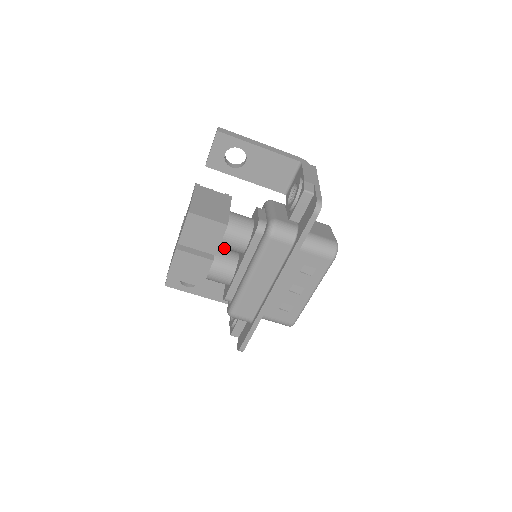
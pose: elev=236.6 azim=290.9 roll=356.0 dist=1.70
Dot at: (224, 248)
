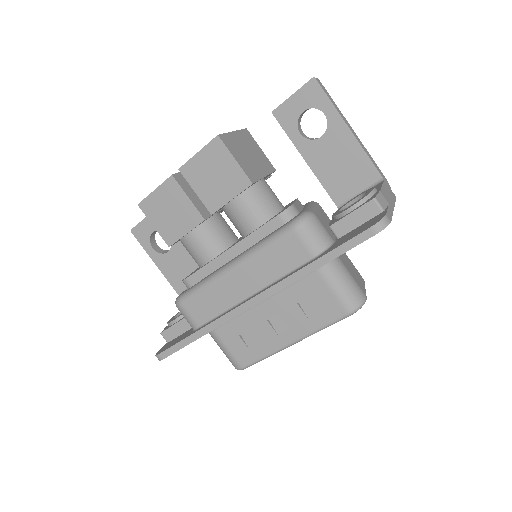
Dot at: occluded
